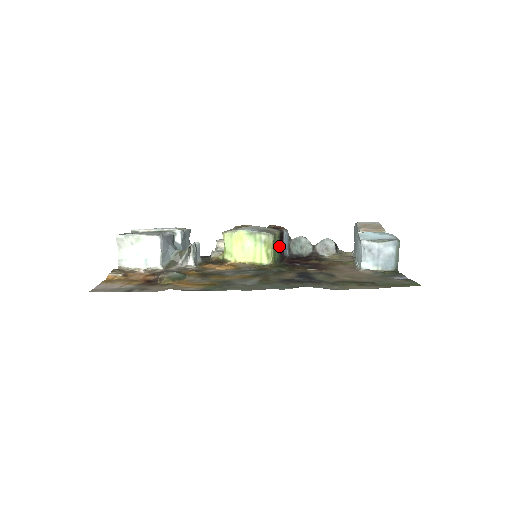
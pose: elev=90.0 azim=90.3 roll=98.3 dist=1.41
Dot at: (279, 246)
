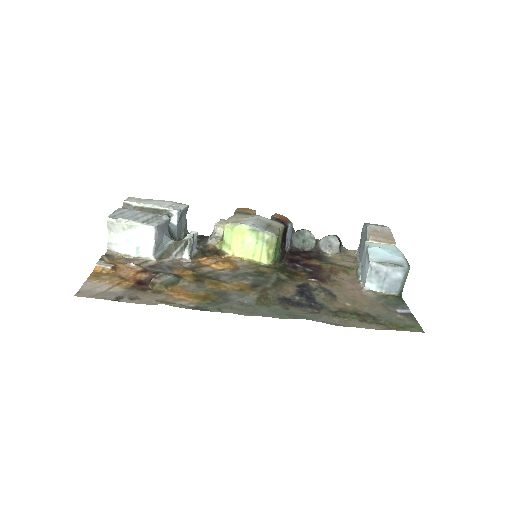
Dot at: (281, 241)
